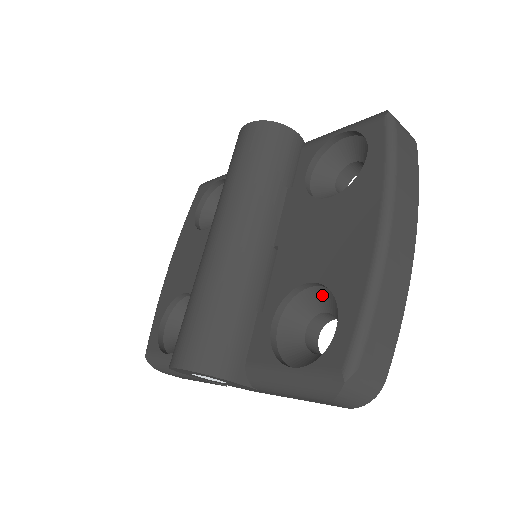
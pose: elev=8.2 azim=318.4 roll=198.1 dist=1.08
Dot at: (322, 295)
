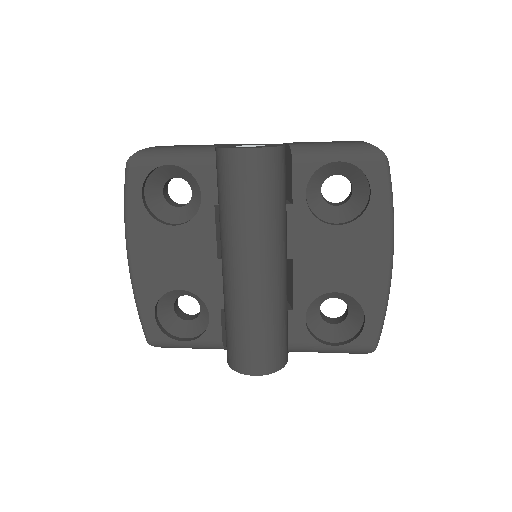
Dot at: (338, 293)
